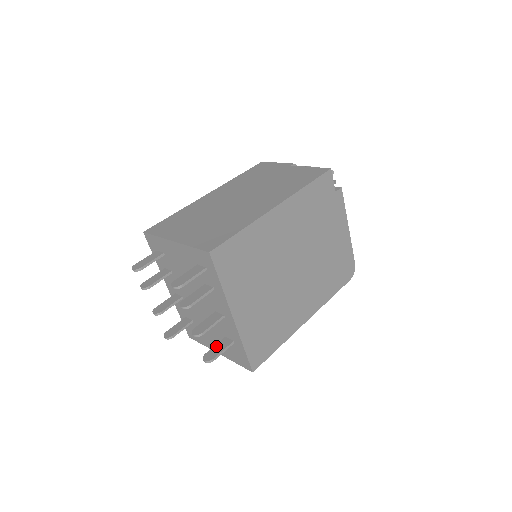
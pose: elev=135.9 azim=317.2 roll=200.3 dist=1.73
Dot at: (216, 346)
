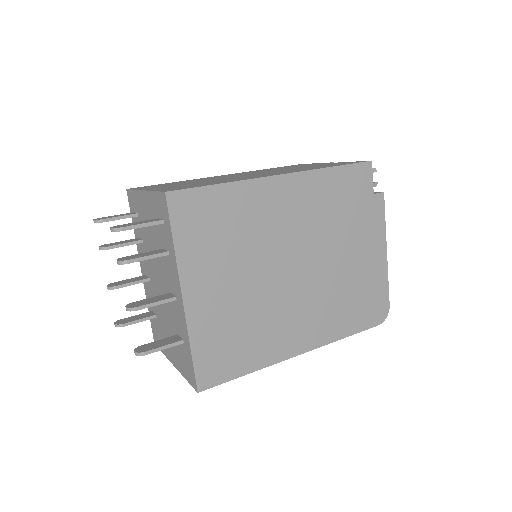
Dot at: (159, 340)
